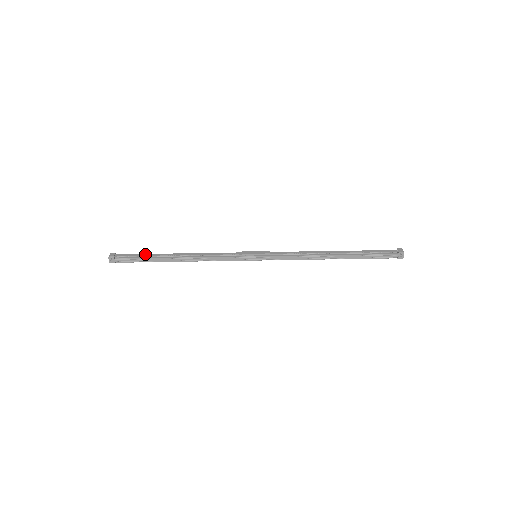
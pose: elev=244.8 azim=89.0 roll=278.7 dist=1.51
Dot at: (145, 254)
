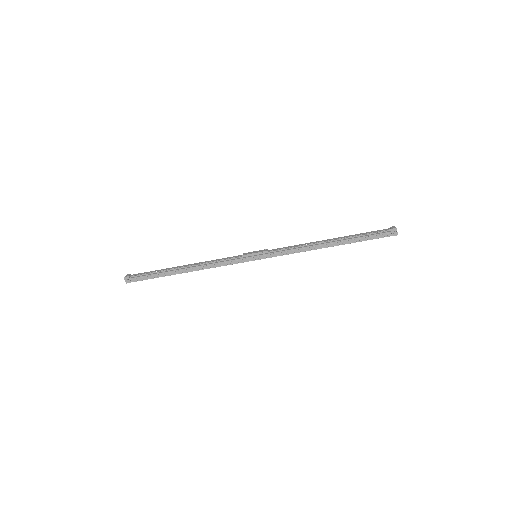
Dot at: (156, 270)
